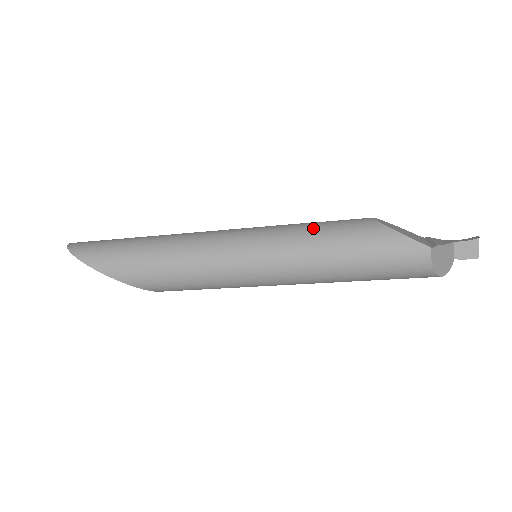
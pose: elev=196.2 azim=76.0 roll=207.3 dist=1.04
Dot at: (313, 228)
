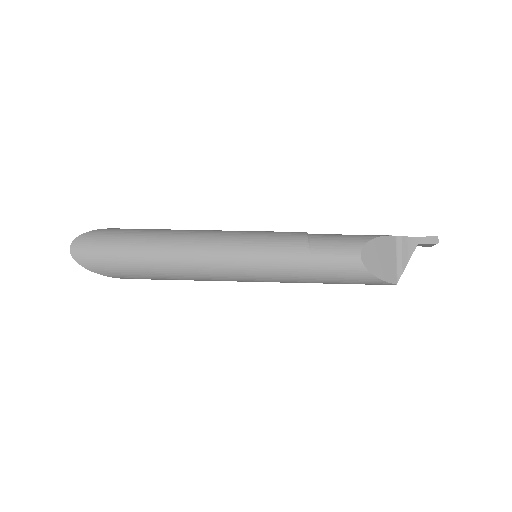
Dot at: (310, 267)
